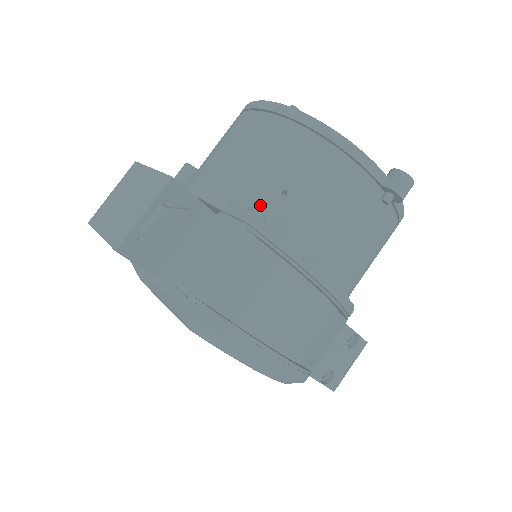
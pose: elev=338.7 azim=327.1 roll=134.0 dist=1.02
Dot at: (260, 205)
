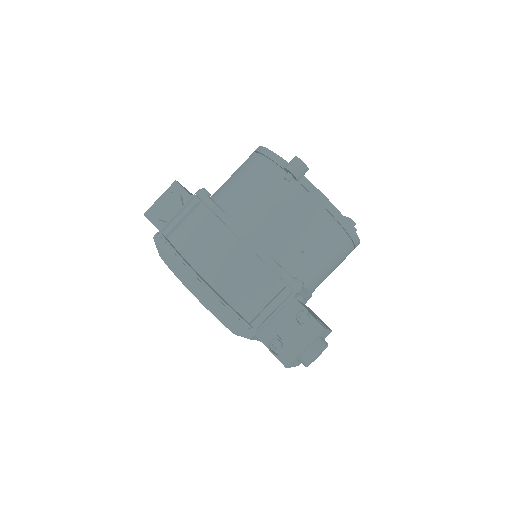
Dot at: (217, 193)
